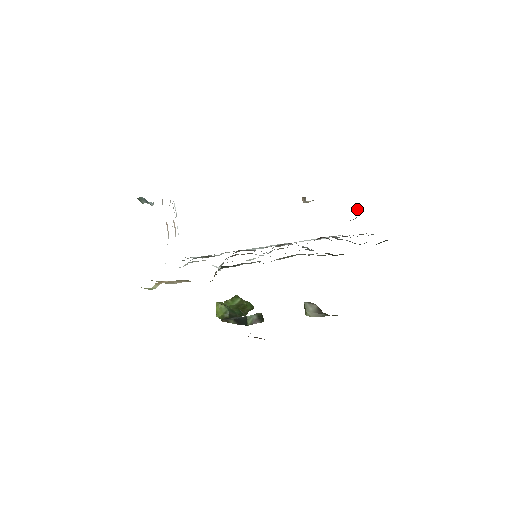
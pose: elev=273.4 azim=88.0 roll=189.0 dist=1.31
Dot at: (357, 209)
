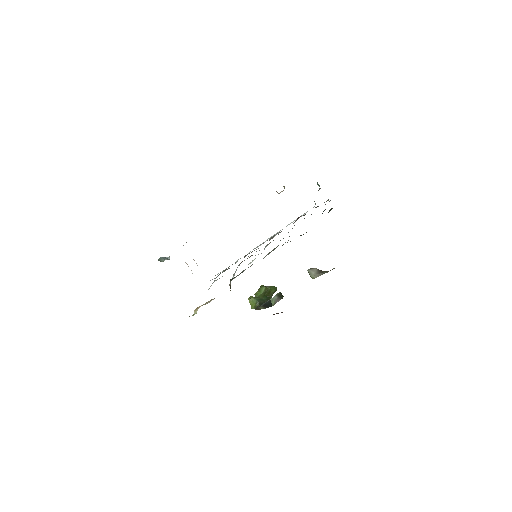
Dot at: (317, 182)
